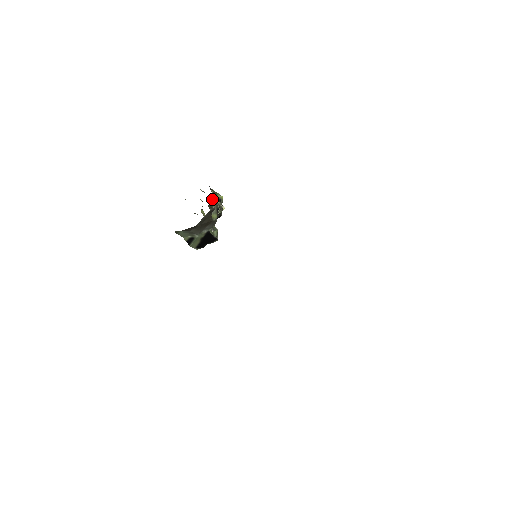
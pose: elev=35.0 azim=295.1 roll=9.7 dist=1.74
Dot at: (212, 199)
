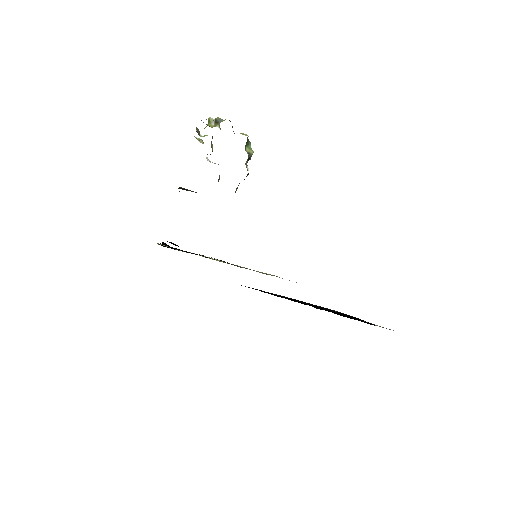
Dot at: occluded
